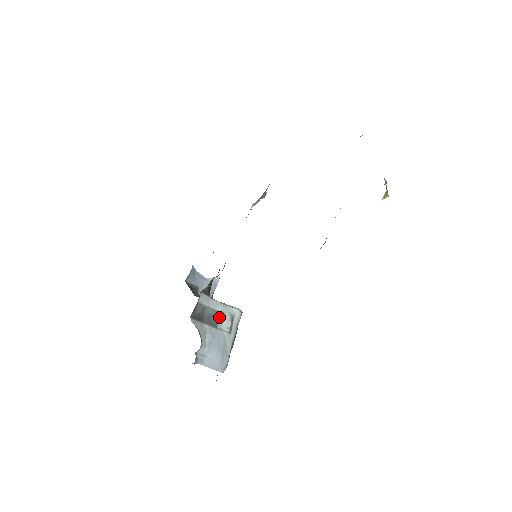
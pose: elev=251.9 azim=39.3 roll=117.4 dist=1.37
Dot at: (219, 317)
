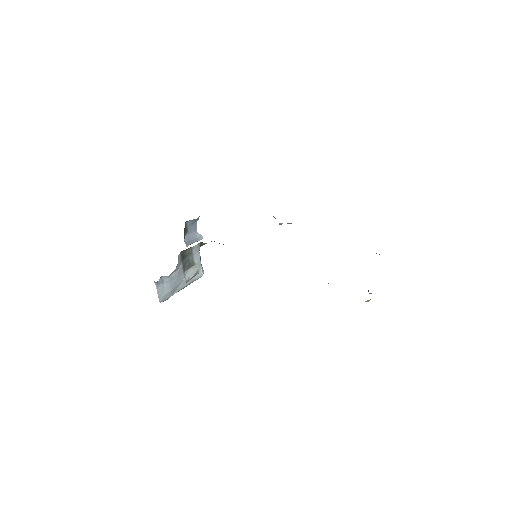
Dot at: (191, 266)
